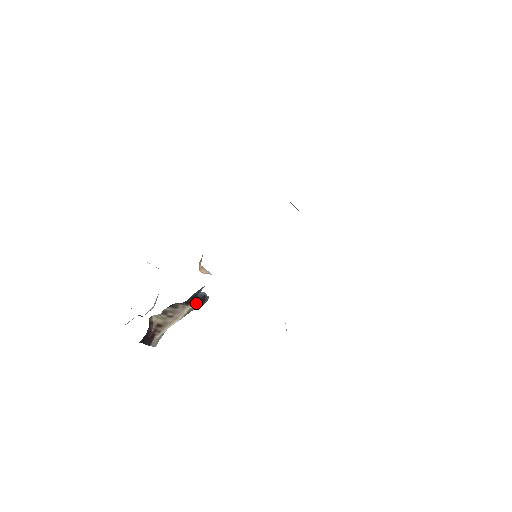
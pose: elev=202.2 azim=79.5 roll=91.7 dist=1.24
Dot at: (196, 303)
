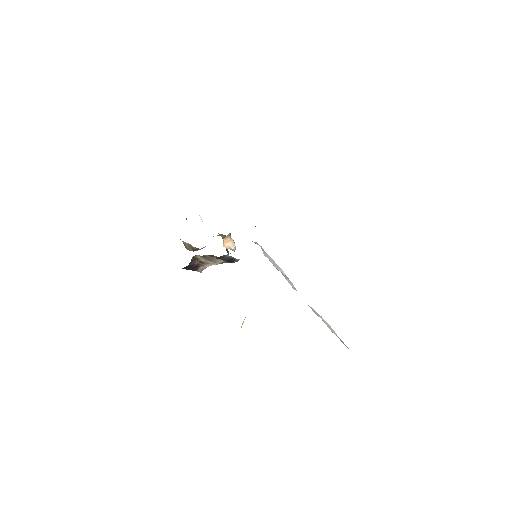
Dot at: occluded
